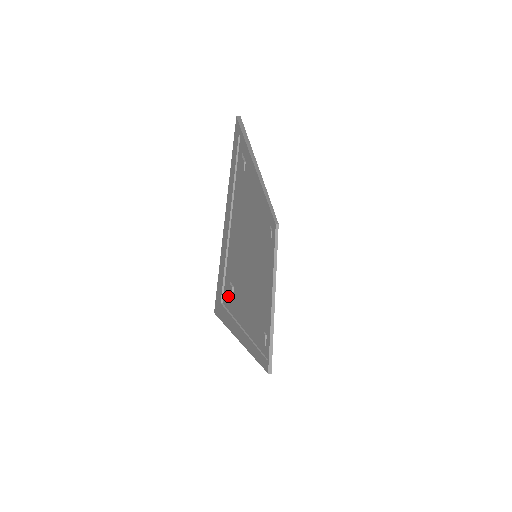
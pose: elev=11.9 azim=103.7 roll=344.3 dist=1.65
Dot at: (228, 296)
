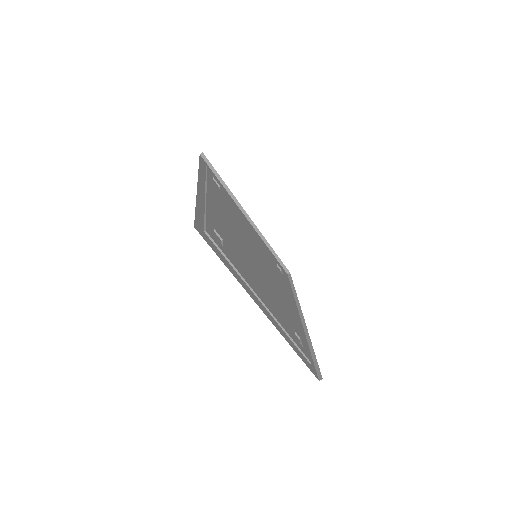
Dot at: (214, 236)
